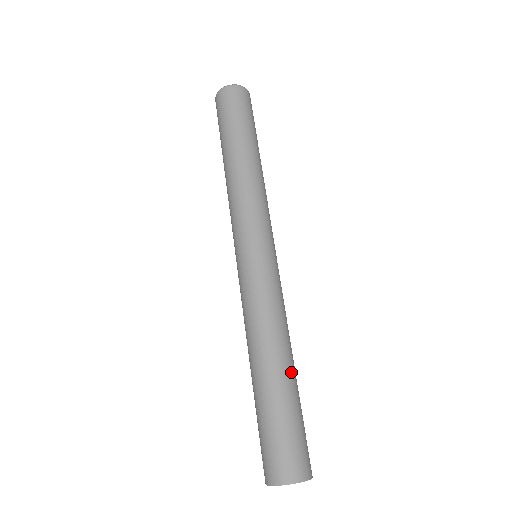
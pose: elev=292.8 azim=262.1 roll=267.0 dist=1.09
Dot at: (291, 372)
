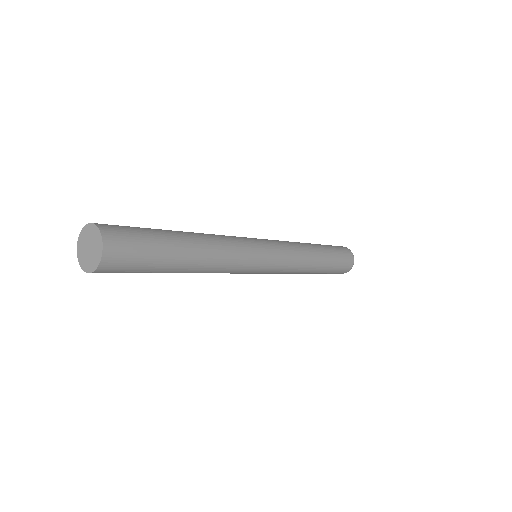
Dot at: (188, 242)
